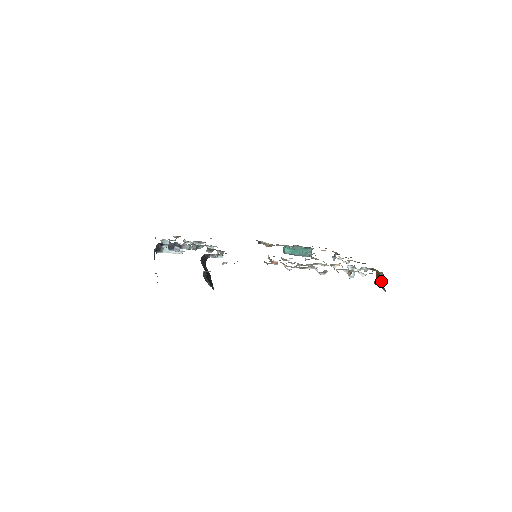
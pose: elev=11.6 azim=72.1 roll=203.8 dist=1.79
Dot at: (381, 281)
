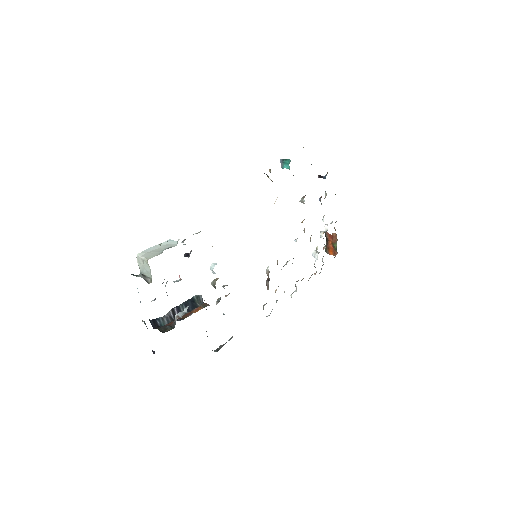
Dot at: (330, 249)
